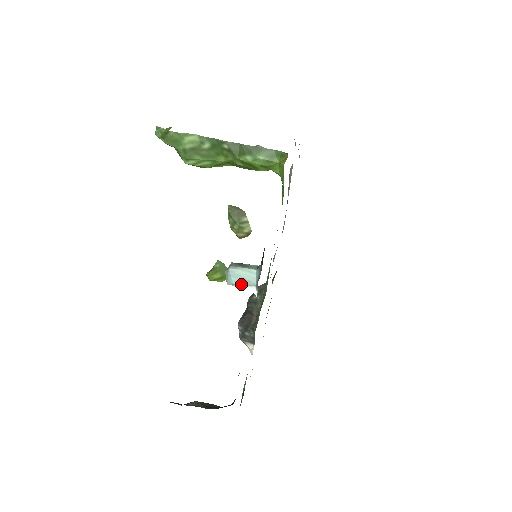
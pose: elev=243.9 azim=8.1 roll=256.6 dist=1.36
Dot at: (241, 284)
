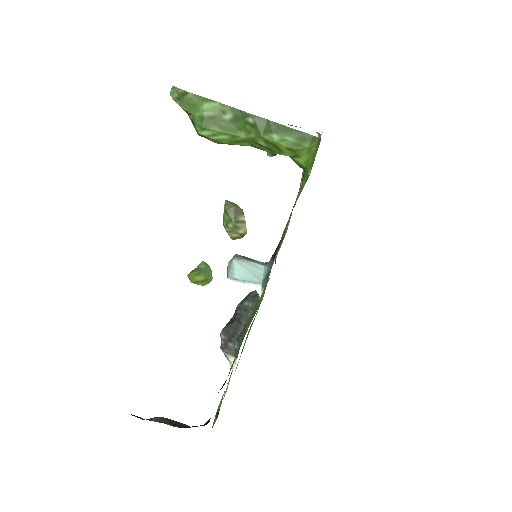
Dot at: (245, 280)
